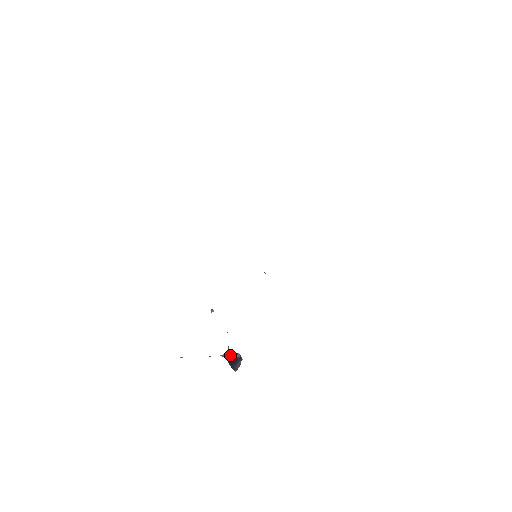
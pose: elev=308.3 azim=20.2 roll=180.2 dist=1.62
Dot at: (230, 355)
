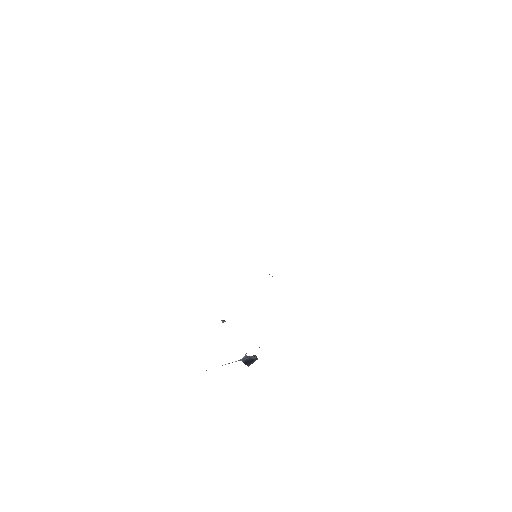
Dot at: (247, 359)
